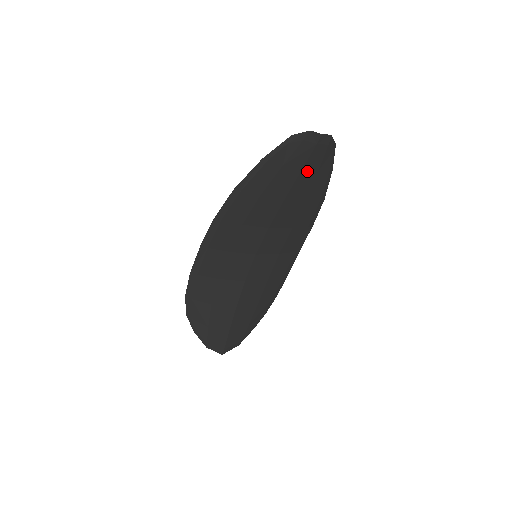
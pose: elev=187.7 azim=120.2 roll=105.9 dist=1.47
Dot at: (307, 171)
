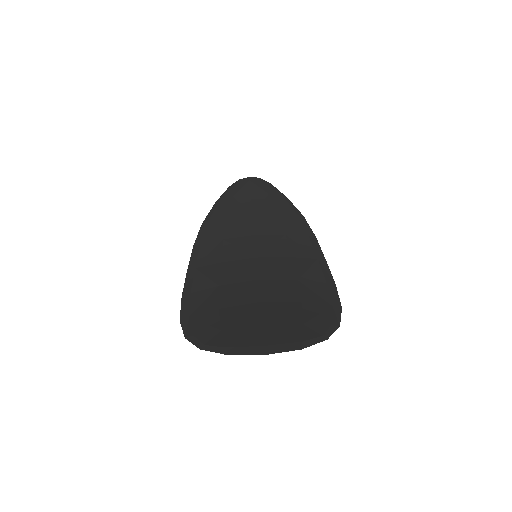
Dot at: (257, 195)
